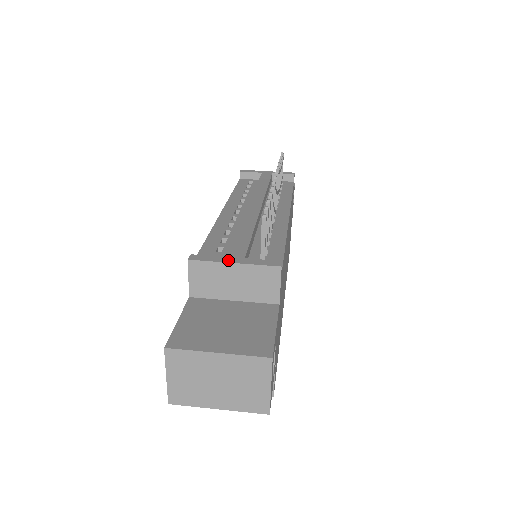
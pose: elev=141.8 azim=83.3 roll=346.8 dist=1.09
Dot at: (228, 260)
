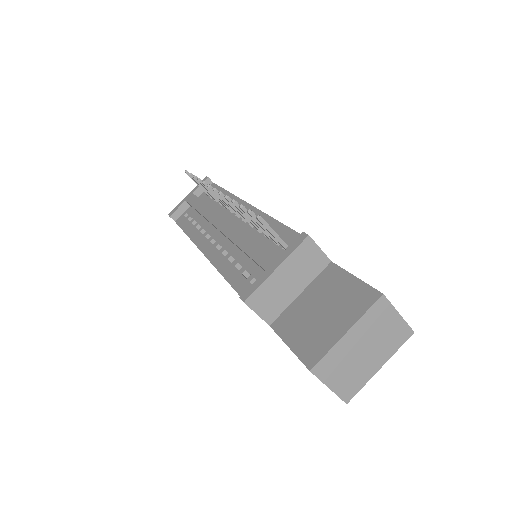
Dot at: (269, 272)
